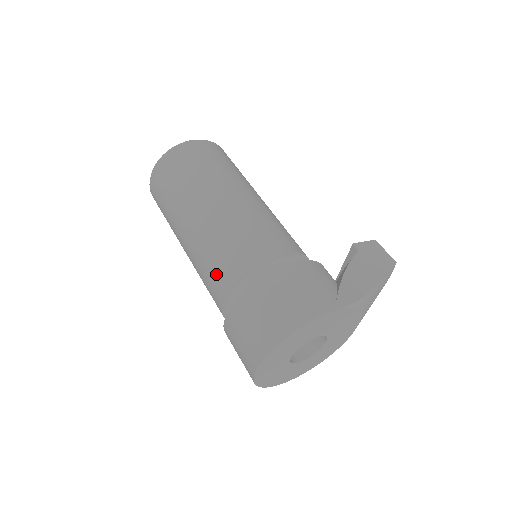
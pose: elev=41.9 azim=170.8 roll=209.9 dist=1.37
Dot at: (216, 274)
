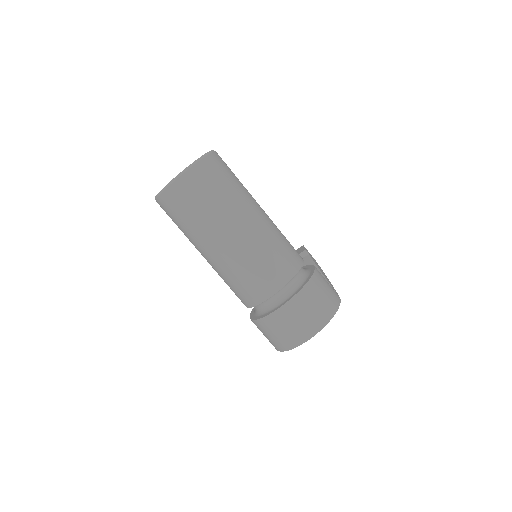
Dot at: (269, 275)
